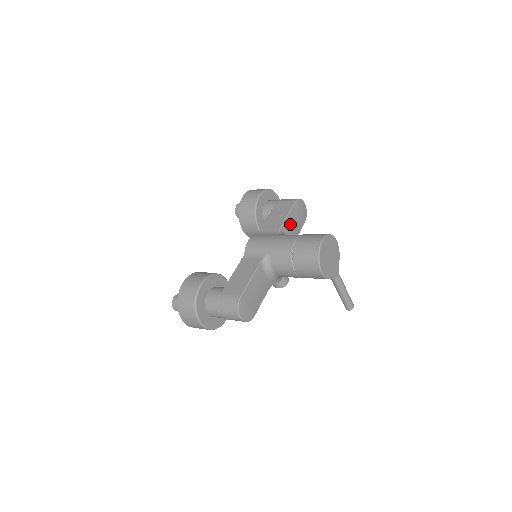
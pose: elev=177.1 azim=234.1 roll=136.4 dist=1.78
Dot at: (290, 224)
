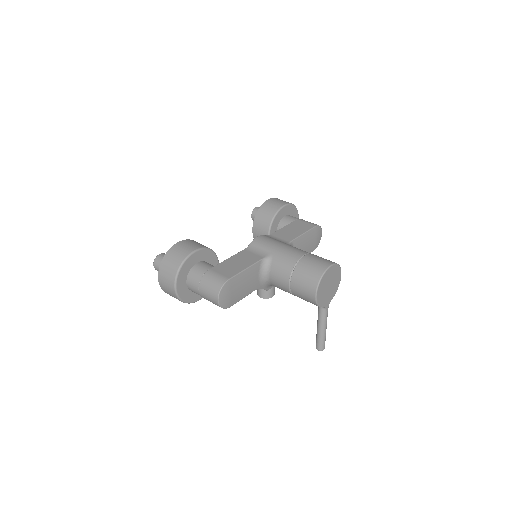
Dot at: (302, 243)
